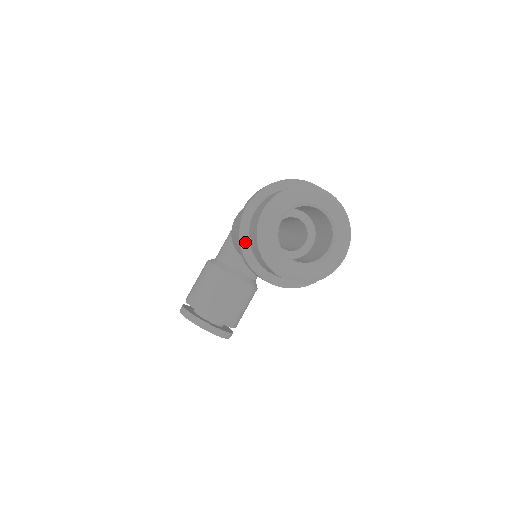
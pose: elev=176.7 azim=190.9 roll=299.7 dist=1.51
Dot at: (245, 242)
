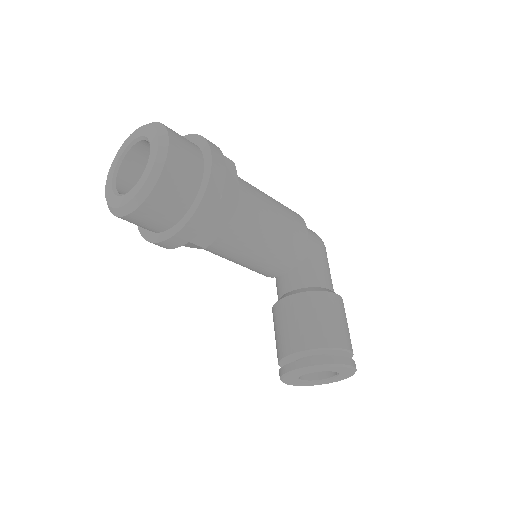
Dot at: (145, 233)
